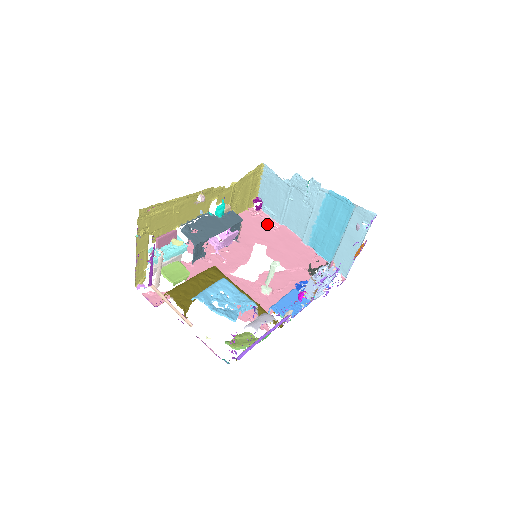
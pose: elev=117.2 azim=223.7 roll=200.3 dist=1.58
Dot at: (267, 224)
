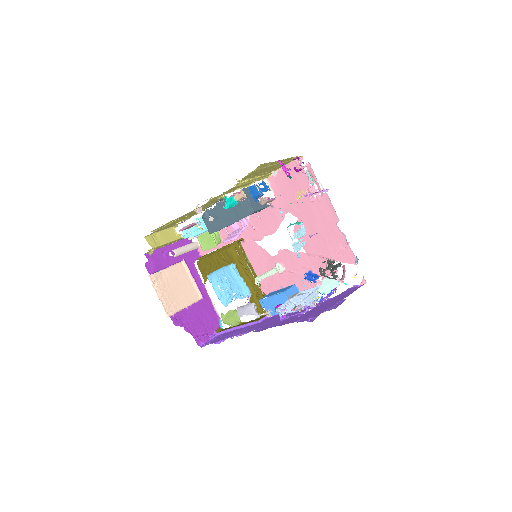
Dot at: (308, 189)
